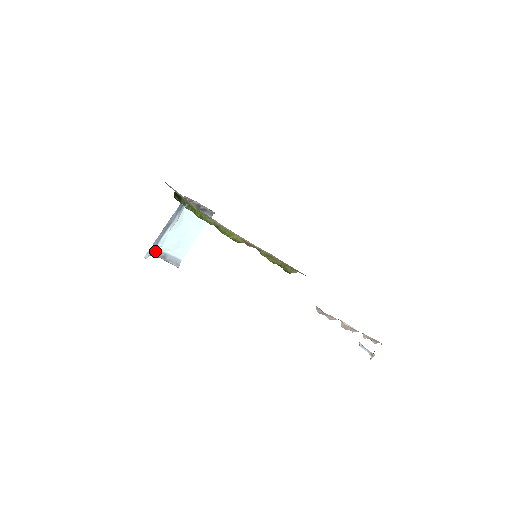
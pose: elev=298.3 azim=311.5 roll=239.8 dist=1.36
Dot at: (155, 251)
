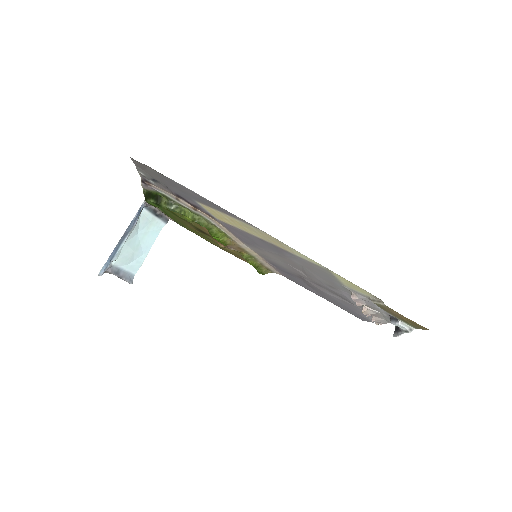
Dot at: (108, 266)
